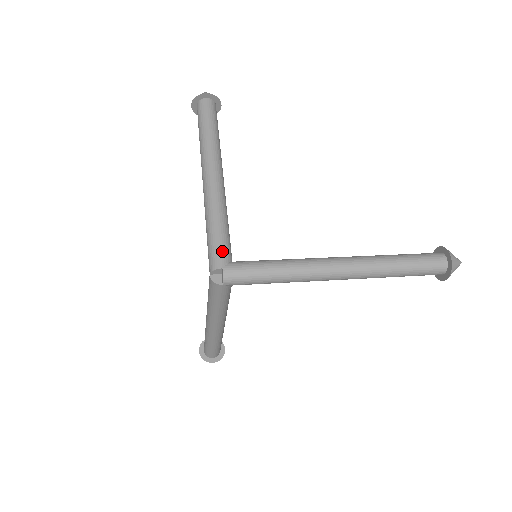
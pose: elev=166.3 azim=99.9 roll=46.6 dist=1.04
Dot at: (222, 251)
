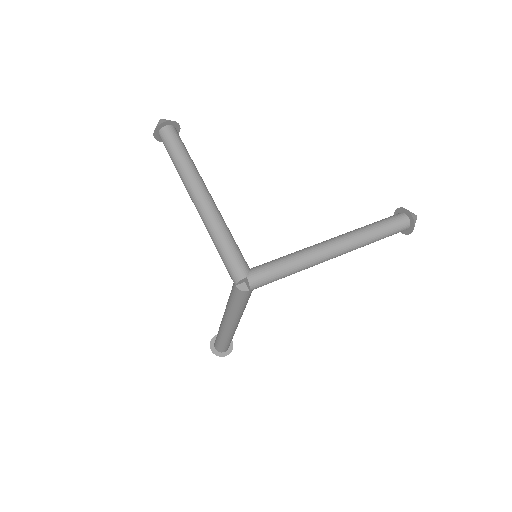
Dot at: (240, 263)
